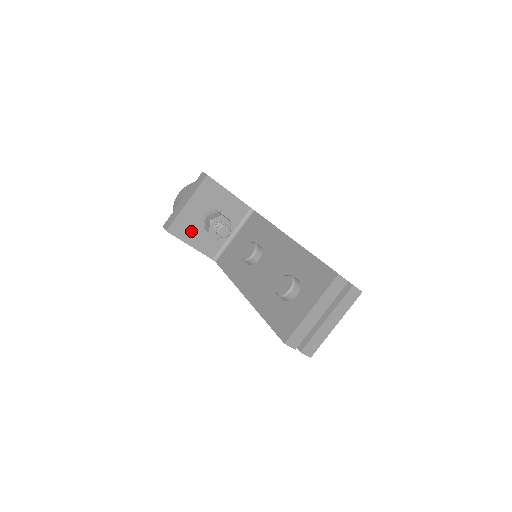
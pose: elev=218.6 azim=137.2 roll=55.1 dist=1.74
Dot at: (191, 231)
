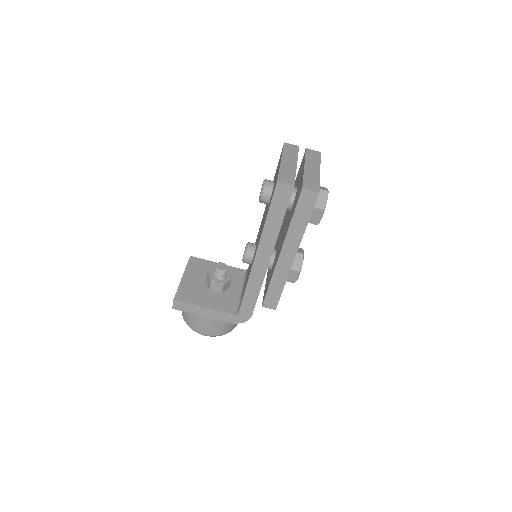
Dot at: (198, 296)
